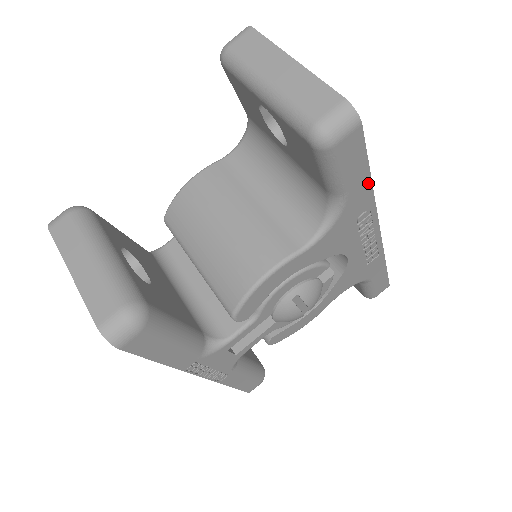
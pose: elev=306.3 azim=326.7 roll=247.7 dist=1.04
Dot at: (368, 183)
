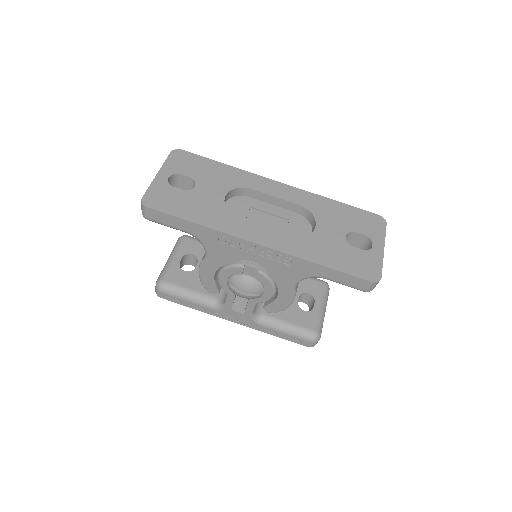
Dot at: (195, 225)
